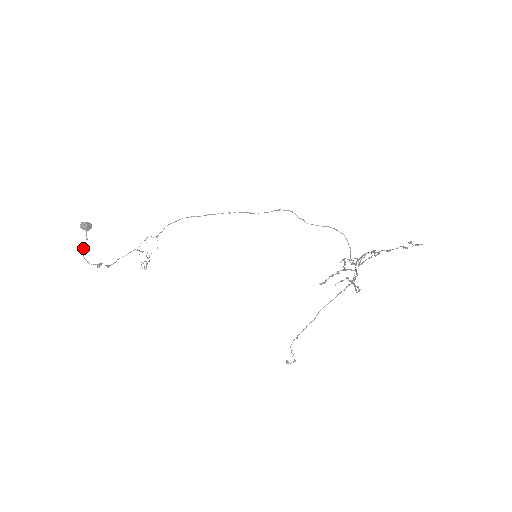
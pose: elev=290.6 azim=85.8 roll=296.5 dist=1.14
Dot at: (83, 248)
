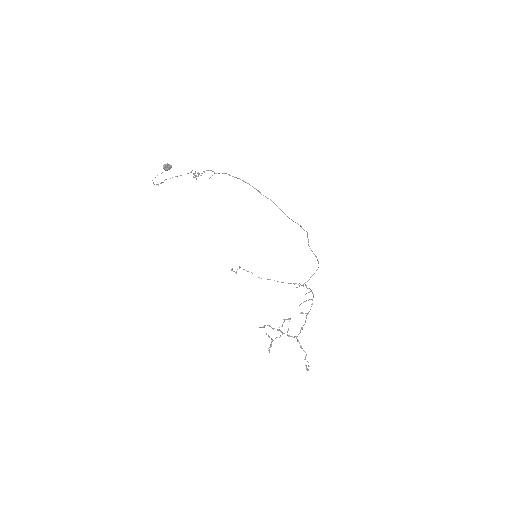
Dot at: occluded
